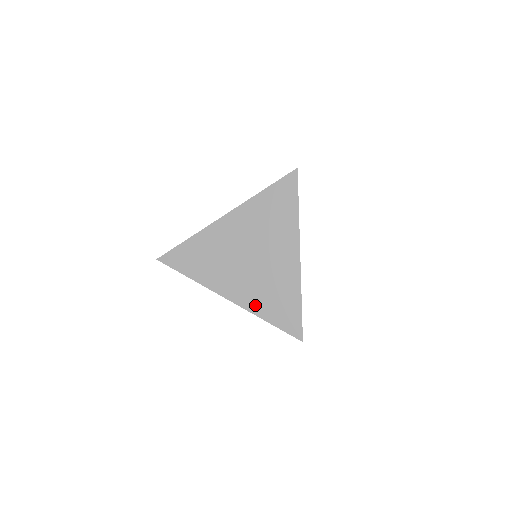
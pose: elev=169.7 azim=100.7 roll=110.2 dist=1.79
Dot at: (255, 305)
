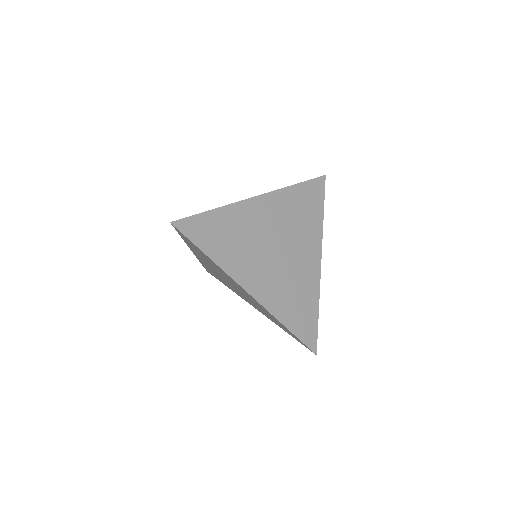
Dot at: (276, 305)
